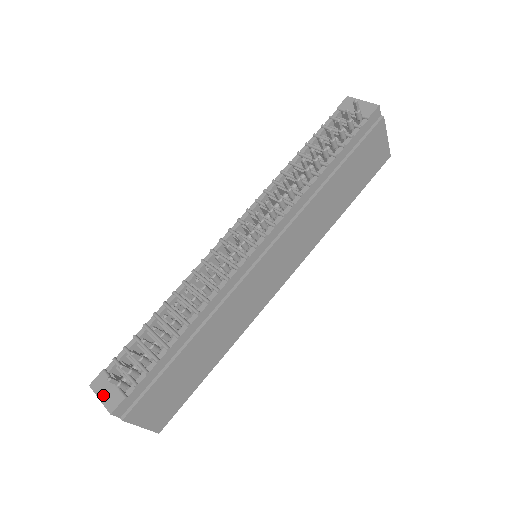
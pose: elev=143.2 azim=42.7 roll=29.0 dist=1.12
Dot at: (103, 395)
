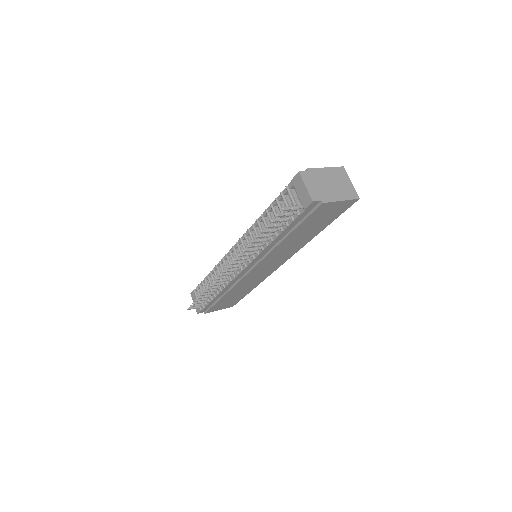
Dot at: occluded
